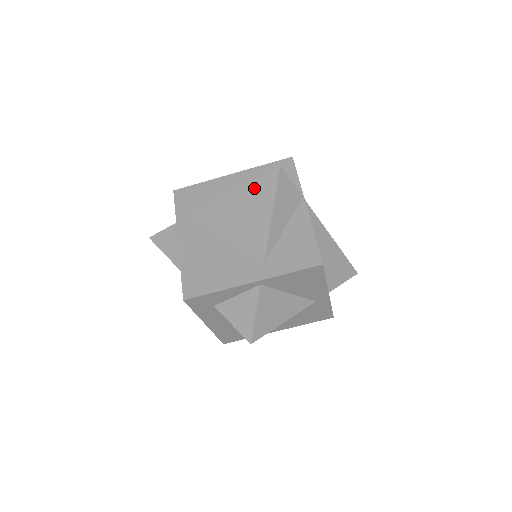
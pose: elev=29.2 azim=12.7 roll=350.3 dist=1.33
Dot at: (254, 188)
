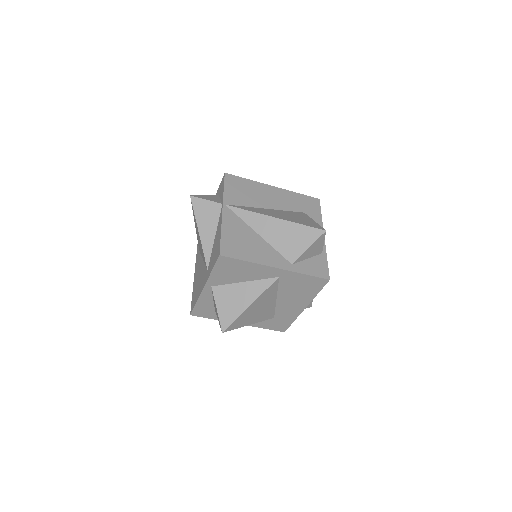
Dot at: (194, 218)
